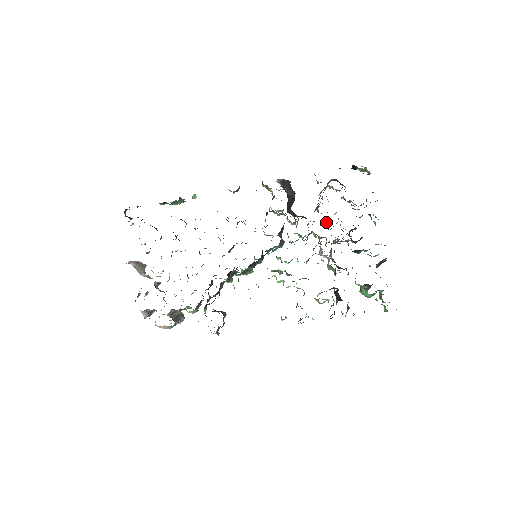
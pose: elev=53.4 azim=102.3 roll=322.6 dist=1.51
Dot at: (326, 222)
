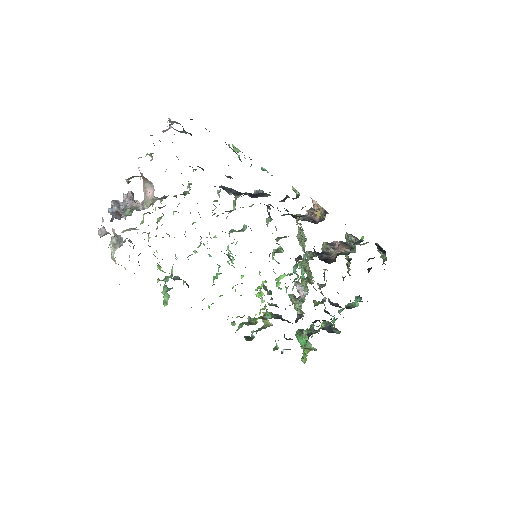
Dot at: occluded
